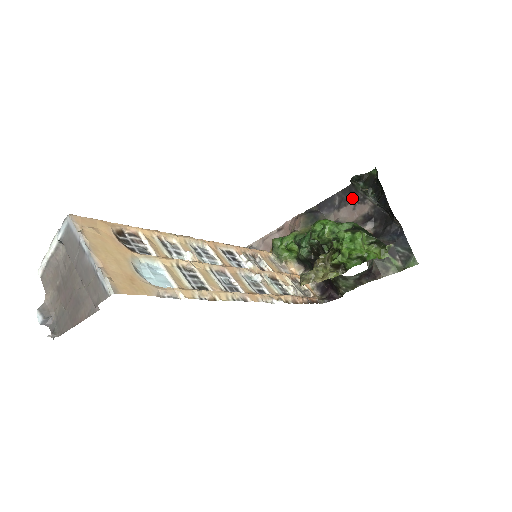
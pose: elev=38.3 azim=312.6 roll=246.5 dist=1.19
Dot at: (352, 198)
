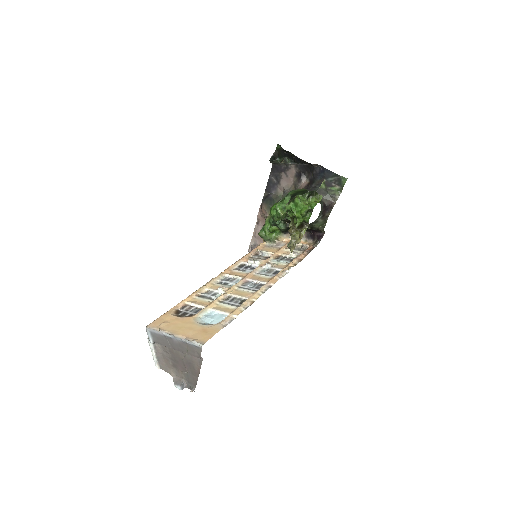
Dot at: (280, 171)
